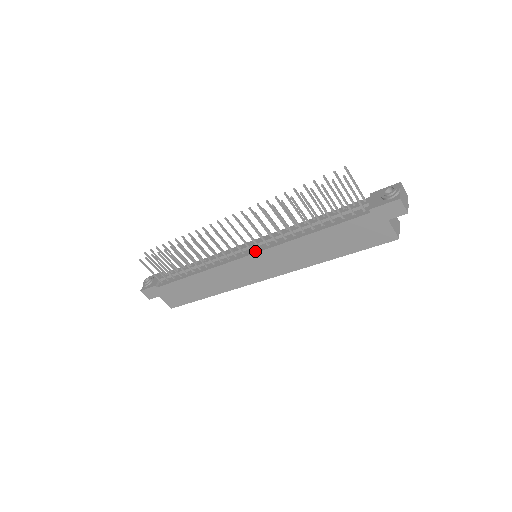
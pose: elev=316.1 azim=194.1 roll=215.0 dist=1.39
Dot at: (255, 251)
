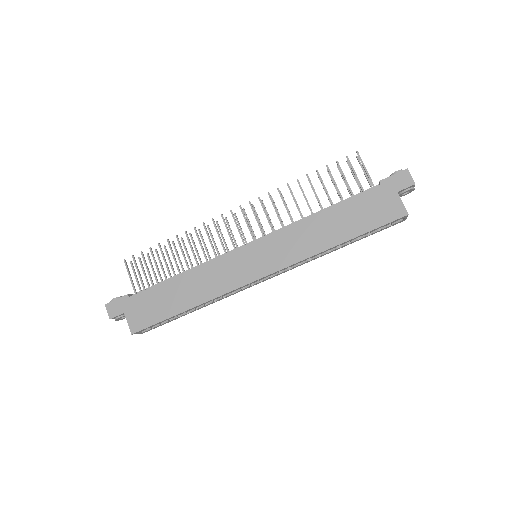
Dot at: (259, 239)
